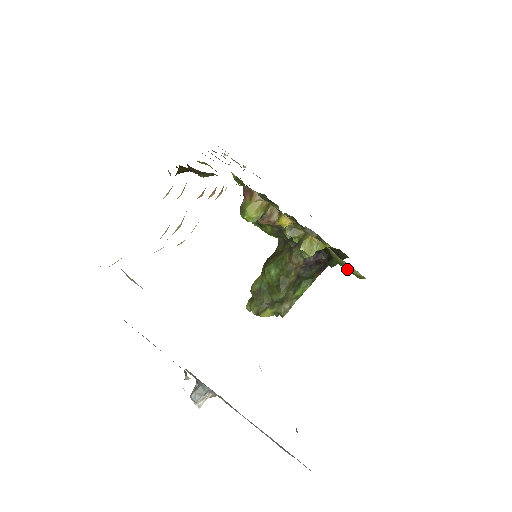
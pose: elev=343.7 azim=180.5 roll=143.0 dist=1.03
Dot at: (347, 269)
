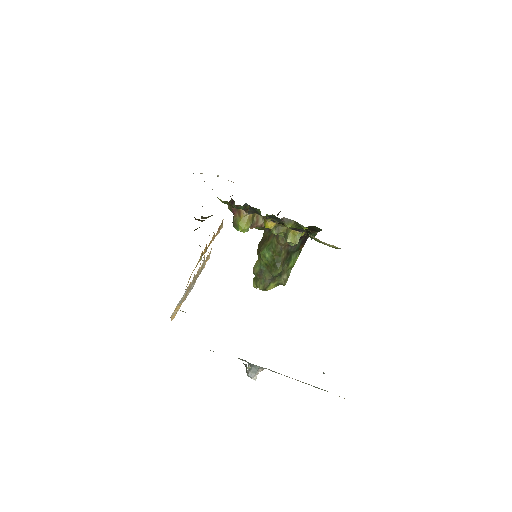
Dot at: occluded
